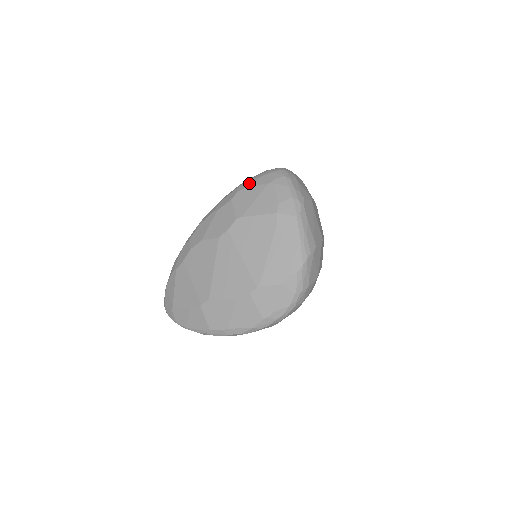
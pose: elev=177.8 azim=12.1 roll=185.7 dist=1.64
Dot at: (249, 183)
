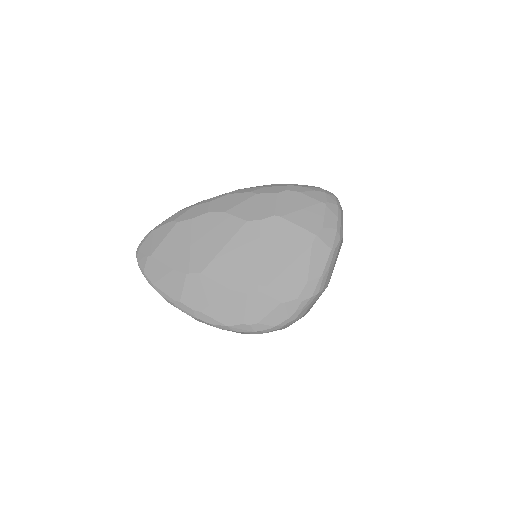
Dot at: (301, 189)
